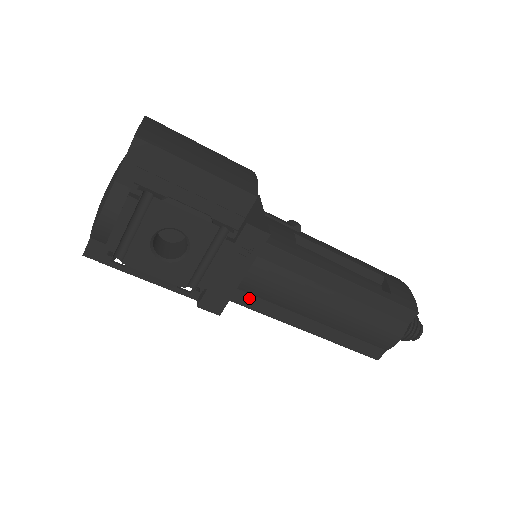
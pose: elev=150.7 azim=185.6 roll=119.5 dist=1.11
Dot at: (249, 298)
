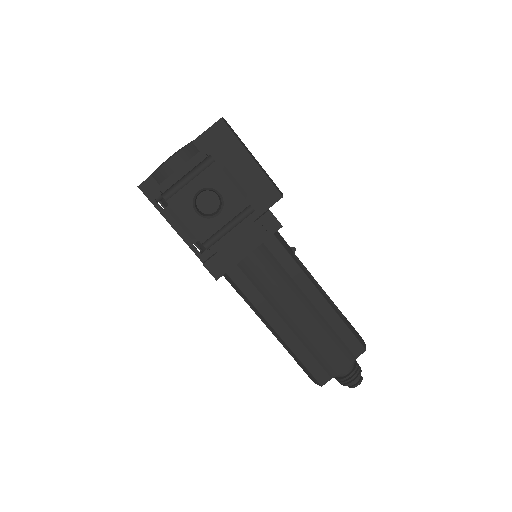
Dot at: (243, 278)
